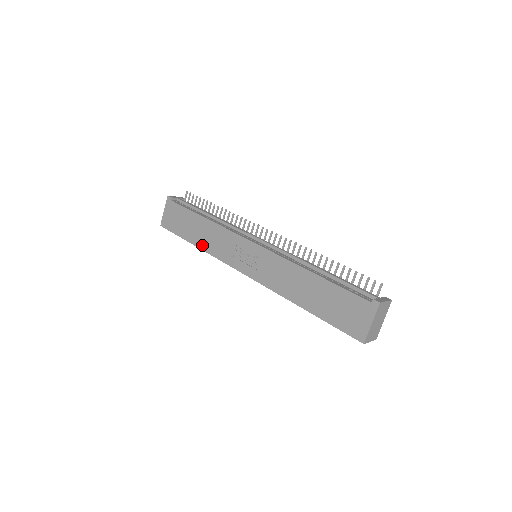
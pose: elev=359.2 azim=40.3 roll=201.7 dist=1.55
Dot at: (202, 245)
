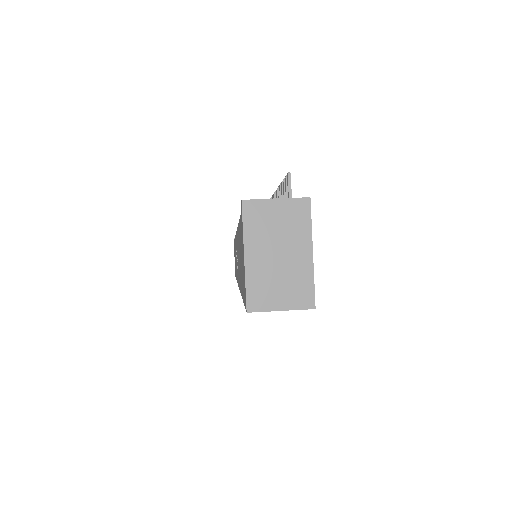
Dot at: occluded
